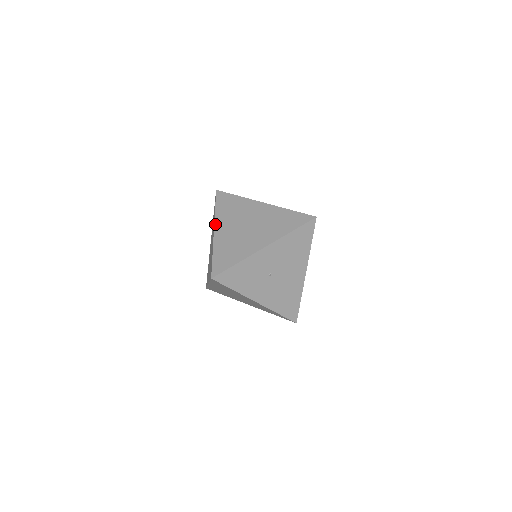
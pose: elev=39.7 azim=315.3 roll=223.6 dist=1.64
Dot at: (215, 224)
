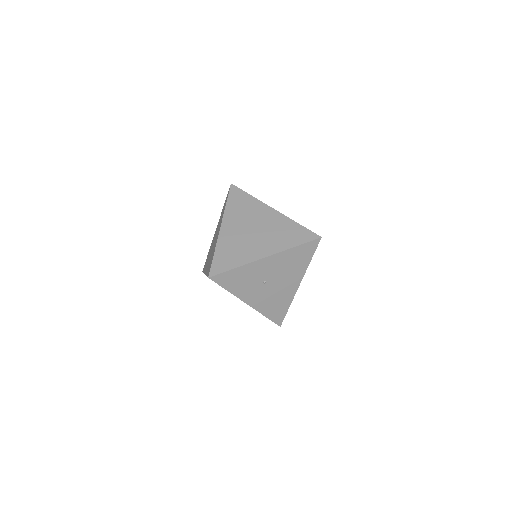
Dot at: (223, 221)
